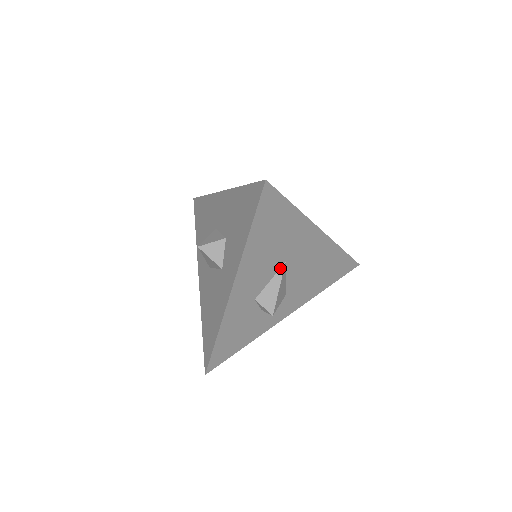
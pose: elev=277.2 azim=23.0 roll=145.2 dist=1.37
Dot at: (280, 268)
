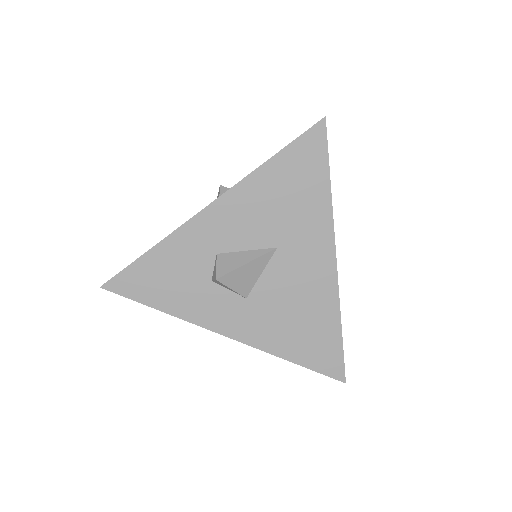
Dot at: (267, 248)
